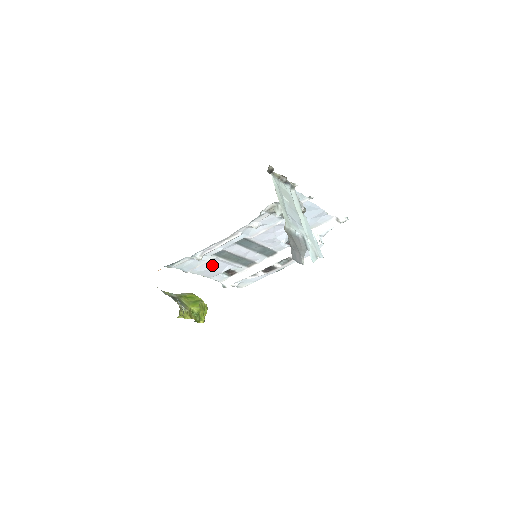
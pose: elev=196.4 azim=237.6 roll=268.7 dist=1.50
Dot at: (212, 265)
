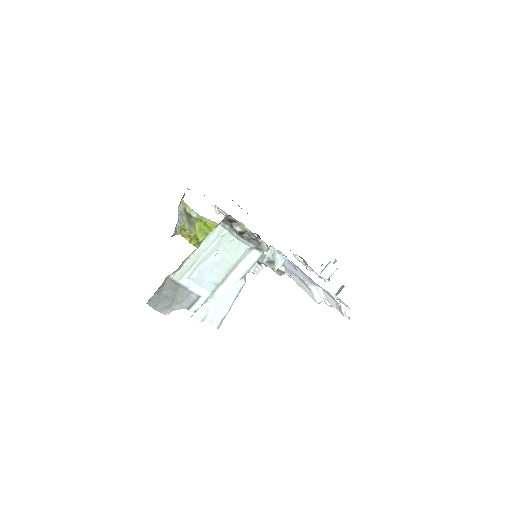
Dot at: occluded
